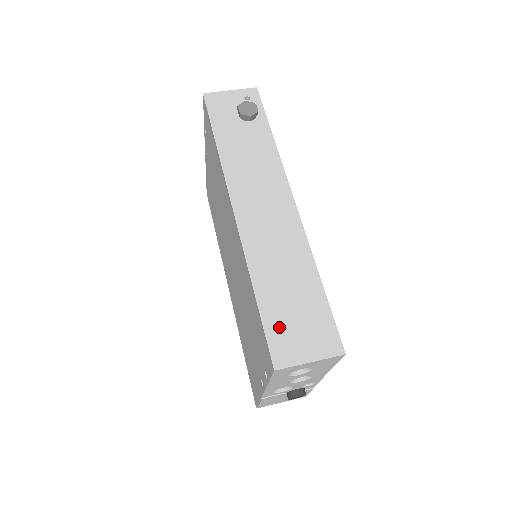
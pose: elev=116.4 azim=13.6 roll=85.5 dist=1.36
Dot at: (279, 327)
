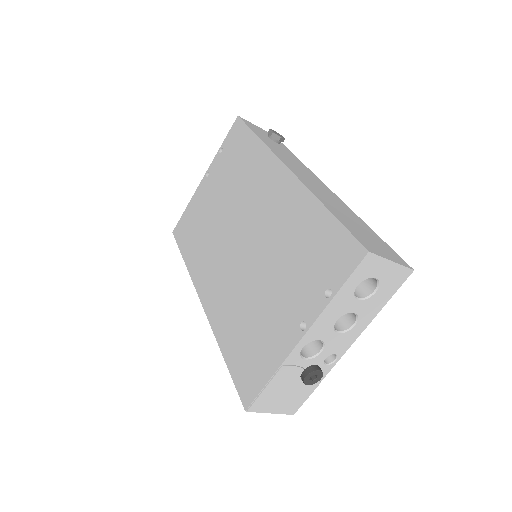
Dot at: (357, 233)
